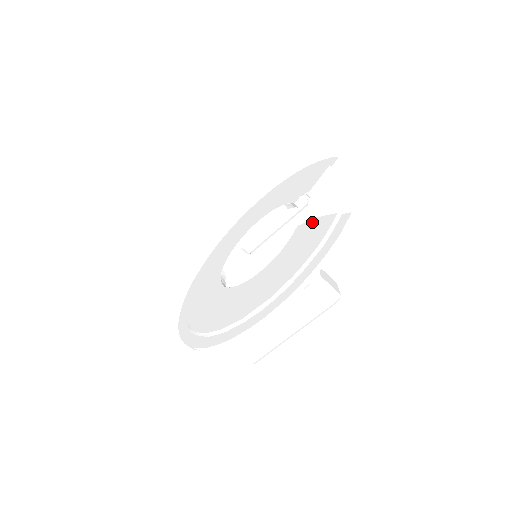
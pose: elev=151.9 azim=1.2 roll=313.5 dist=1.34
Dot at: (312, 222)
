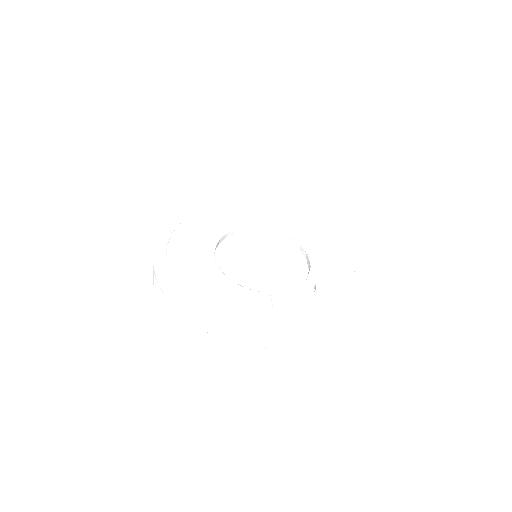
Dot at: (268, 308)
